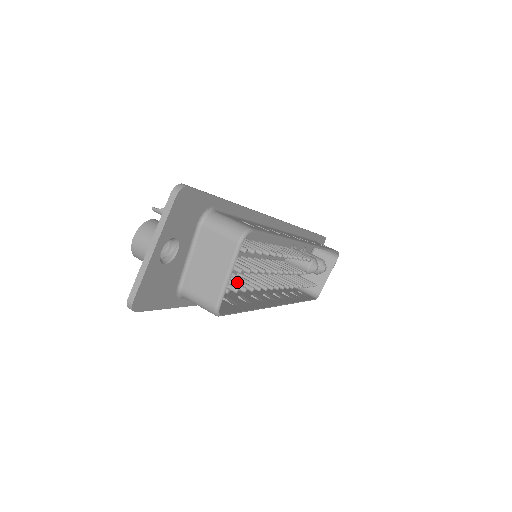
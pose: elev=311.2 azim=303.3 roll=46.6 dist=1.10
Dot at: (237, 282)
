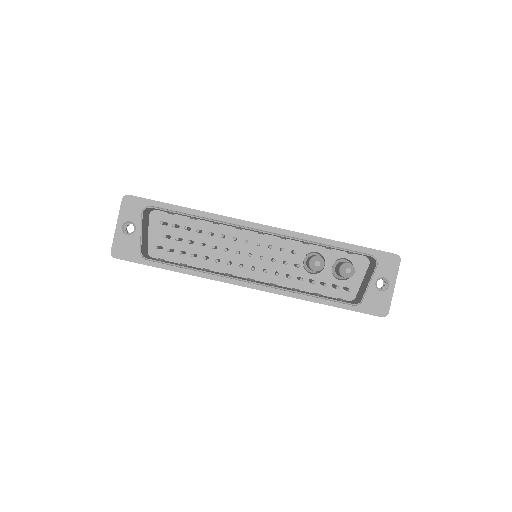
Dot at: occluded
